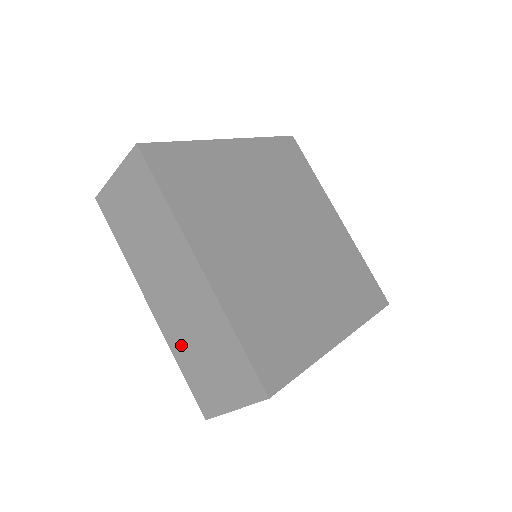
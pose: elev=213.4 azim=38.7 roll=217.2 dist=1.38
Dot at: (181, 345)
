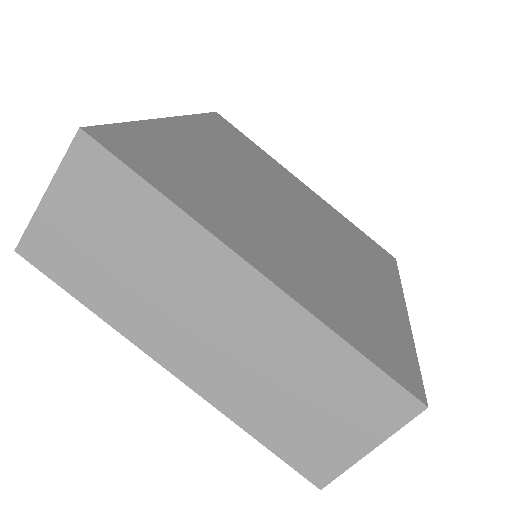
Dot at: occluded
